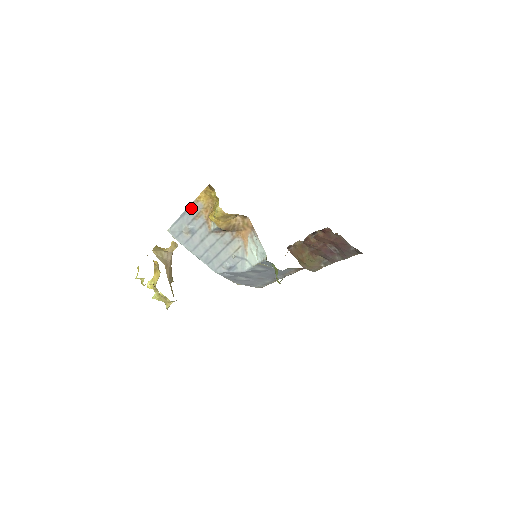
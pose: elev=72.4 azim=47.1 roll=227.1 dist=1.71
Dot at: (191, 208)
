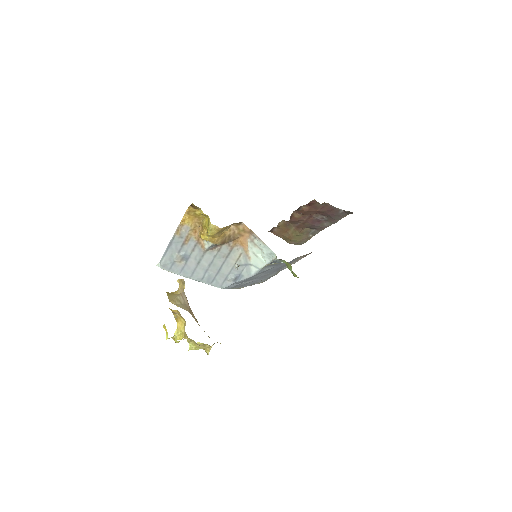
Dot at: (177, 235)
